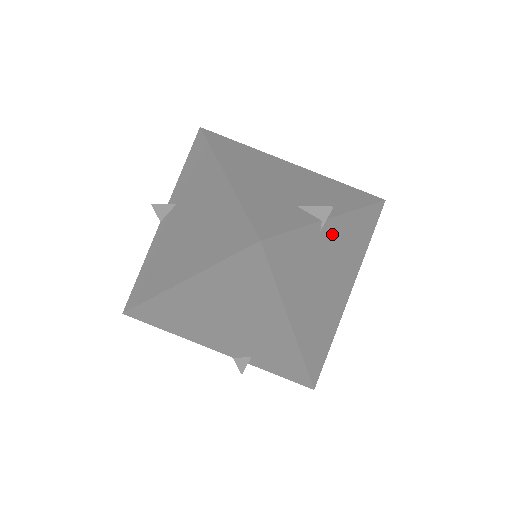
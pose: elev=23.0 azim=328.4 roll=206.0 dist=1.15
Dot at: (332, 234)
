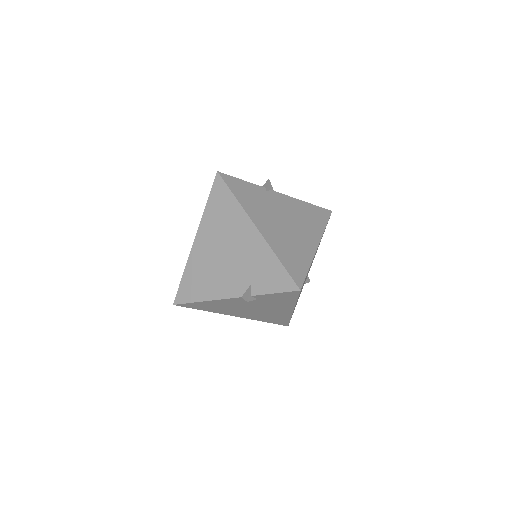
Dot at: (279, 200)
